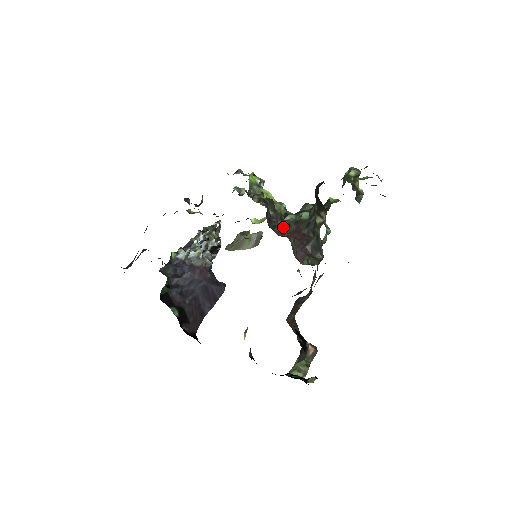
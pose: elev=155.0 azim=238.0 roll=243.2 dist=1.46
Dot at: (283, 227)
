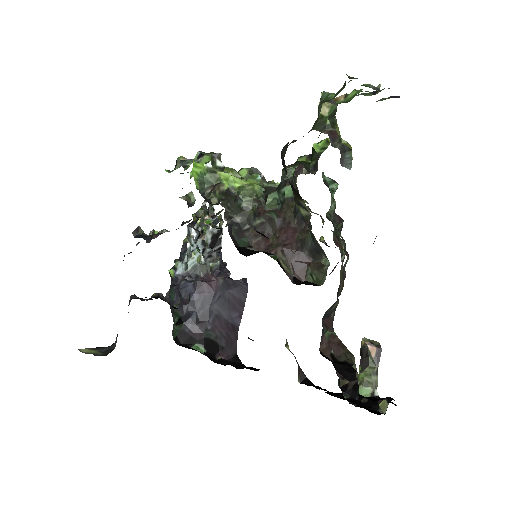
Dot at: (264, 227)
